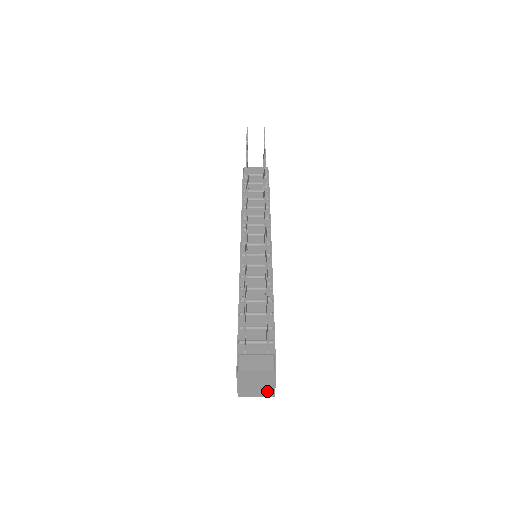
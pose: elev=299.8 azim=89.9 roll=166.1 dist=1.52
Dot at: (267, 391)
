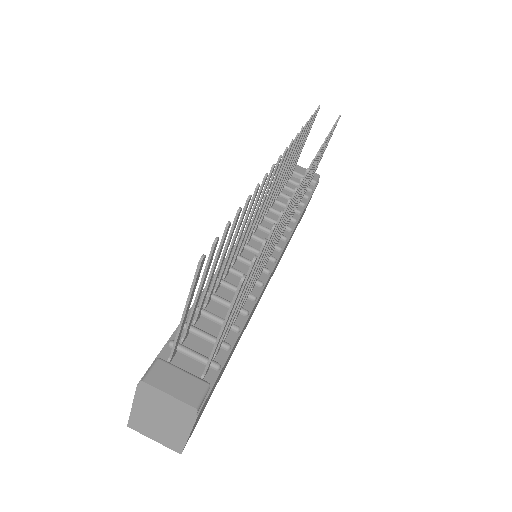
Dot at: (173, 439)
